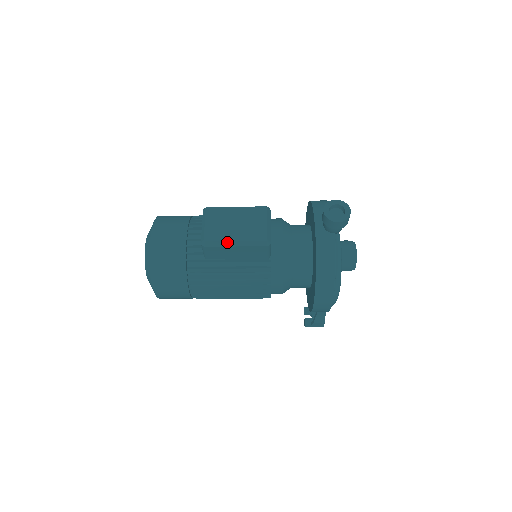
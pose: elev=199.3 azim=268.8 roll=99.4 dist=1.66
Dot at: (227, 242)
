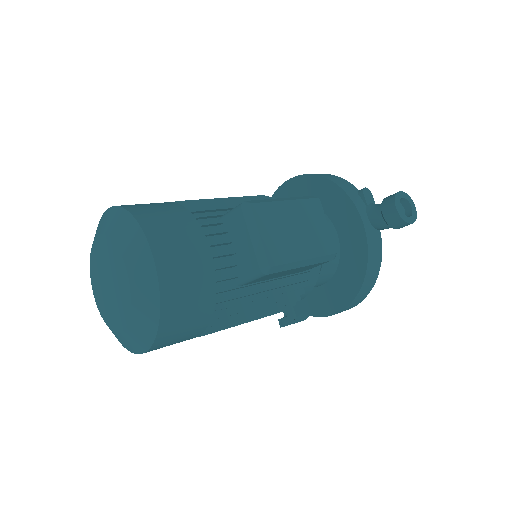
Dot at: (296, 263)
